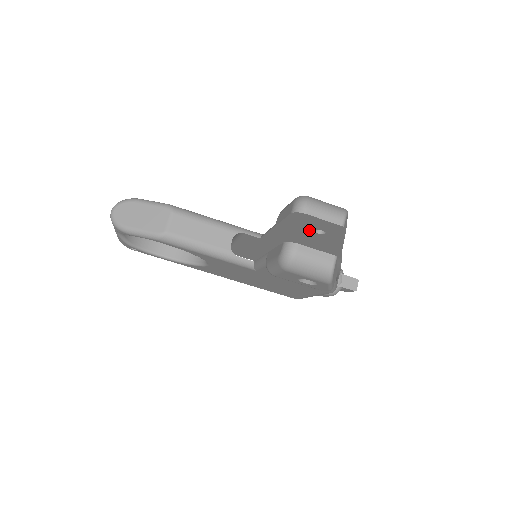
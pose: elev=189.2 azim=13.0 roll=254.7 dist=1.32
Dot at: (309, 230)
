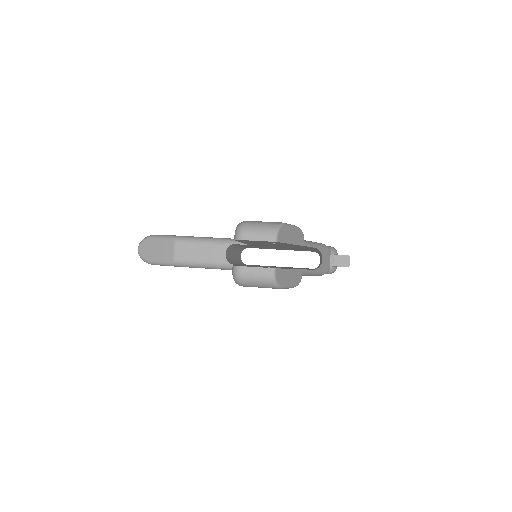
Dot at: occluded
